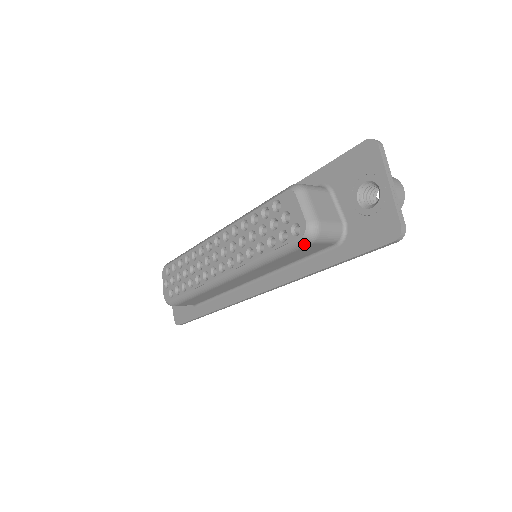
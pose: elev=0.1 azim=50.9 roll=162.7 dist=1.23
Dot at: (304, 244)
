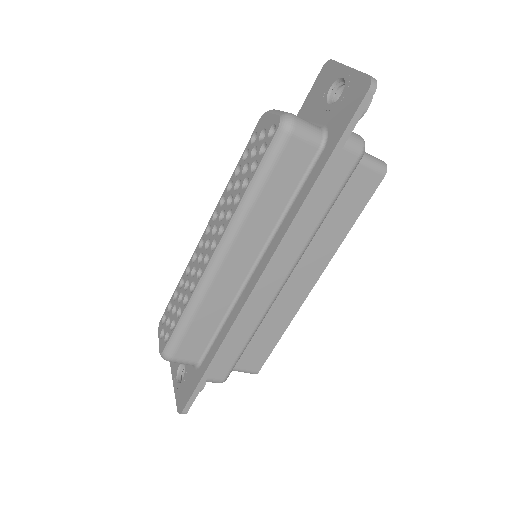
Dot at: (283, 139)
